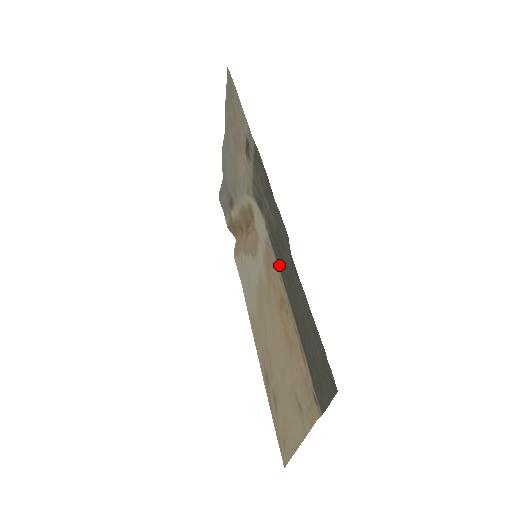
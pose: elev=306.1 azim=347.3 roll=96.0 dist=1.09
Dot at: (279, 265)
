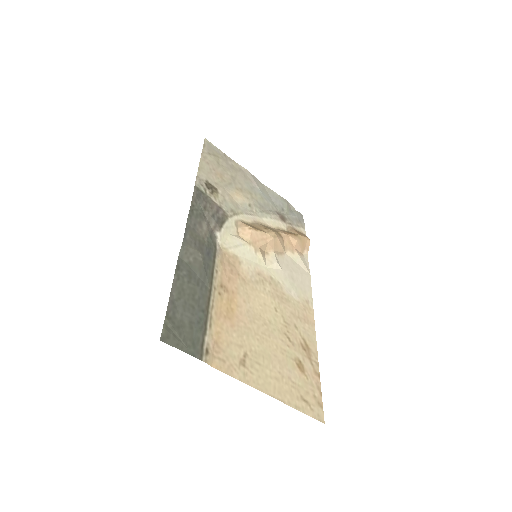
Dot at: (213, 262)
